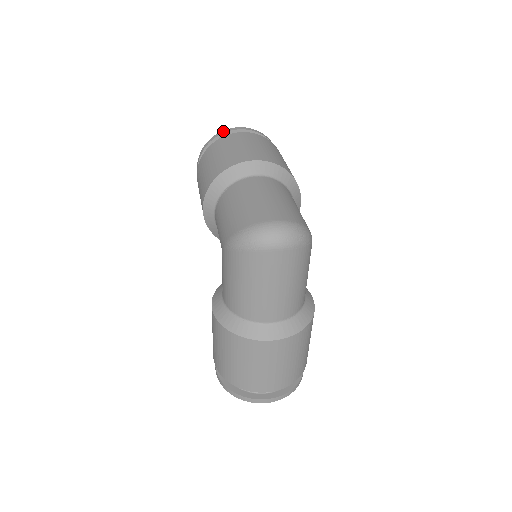
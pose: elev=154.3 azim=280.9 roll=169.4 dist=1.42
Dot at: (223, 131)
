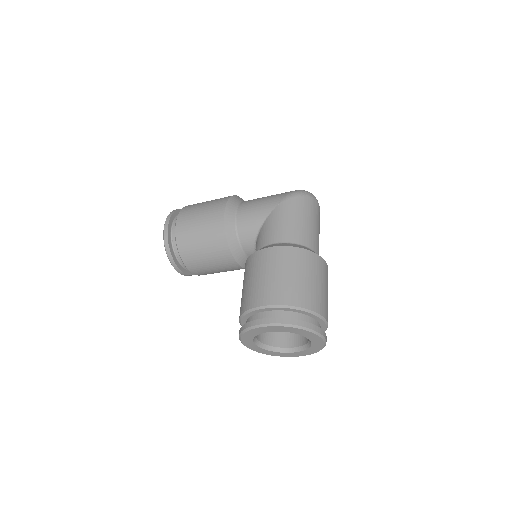
Dot at: occluded
